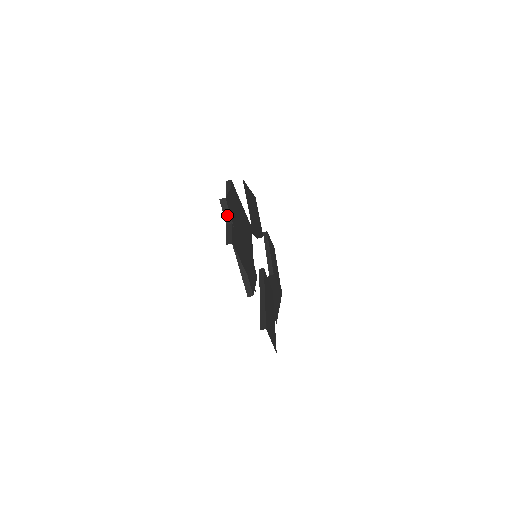
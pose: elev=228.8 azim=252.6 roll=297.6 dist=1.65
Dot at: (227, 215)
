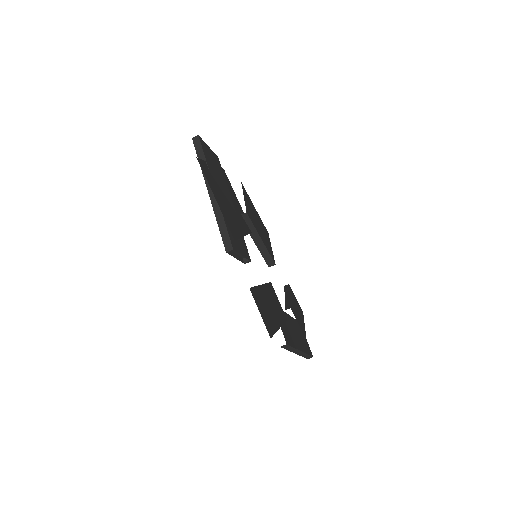
Dot at: (200, 153)
